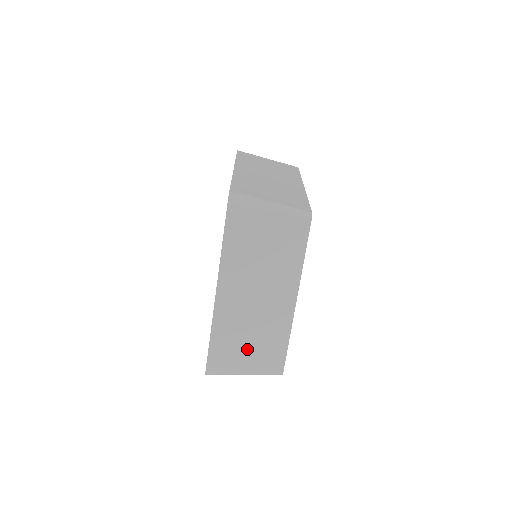
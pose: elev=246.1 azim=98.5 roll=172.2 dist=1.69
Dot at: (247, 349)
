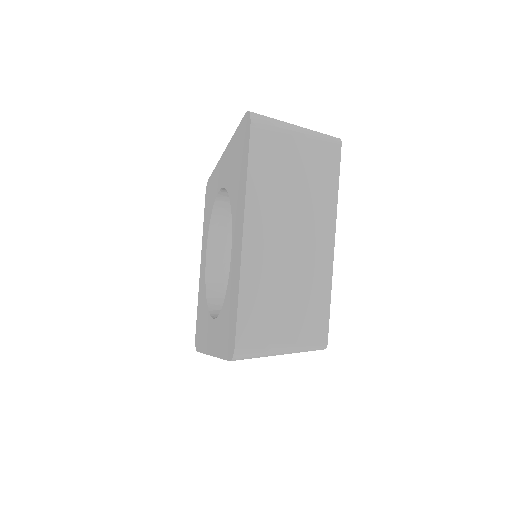
Dot at: occluded
